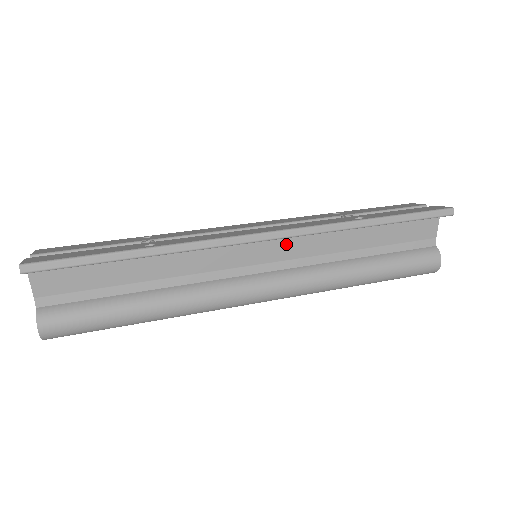
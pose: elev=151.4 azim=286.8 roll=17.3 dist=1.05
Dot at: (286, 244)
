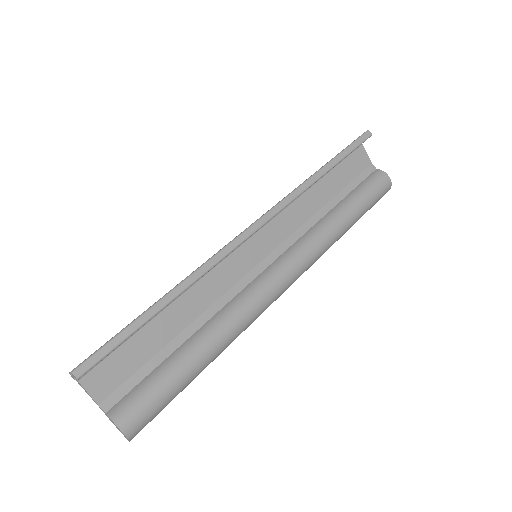
Dot at: (272, 230)
